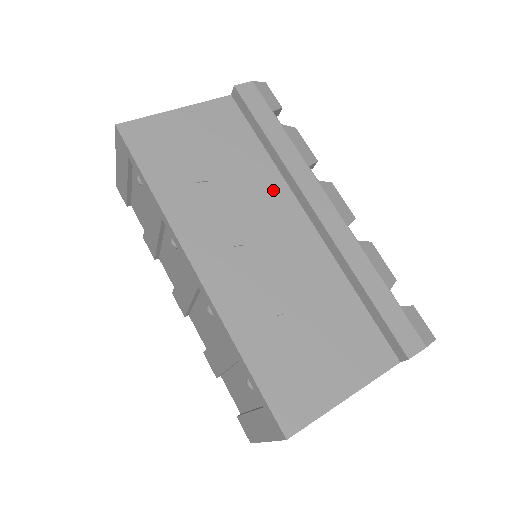
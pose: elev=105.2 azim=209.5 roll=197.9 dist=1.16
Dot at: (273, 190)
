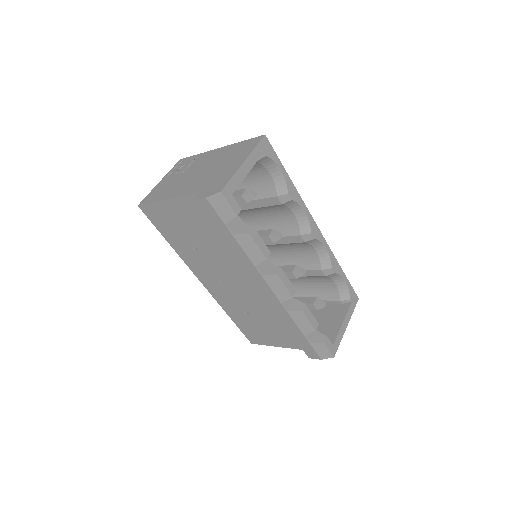
Dot at: (238, 263)
